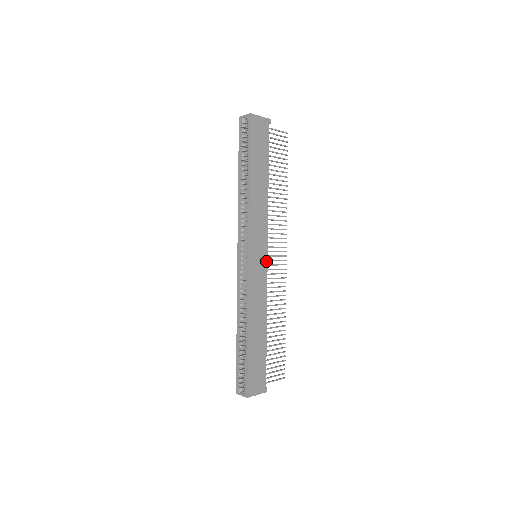
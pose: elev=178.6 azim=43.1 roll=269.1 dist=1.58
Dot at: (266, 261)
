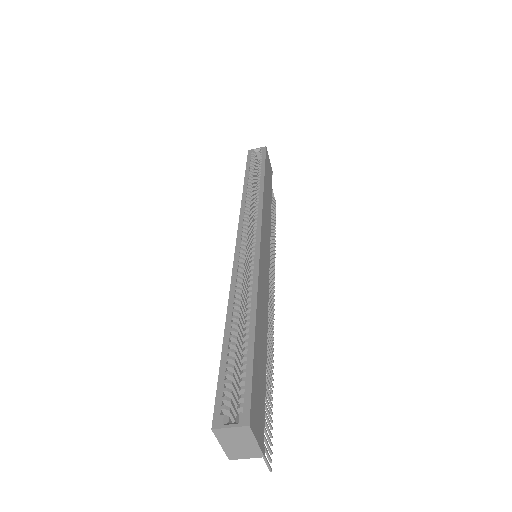
Dot at: (268, 266)
